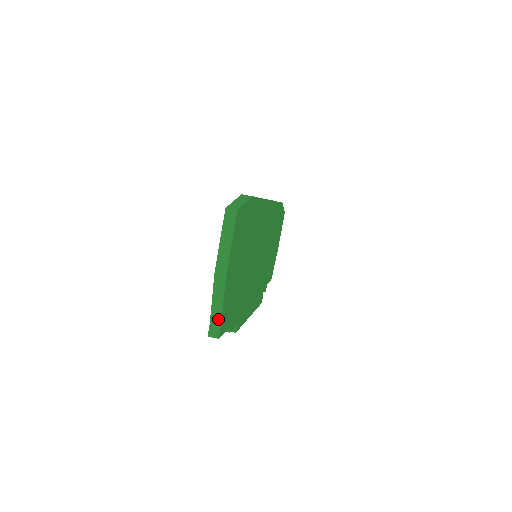
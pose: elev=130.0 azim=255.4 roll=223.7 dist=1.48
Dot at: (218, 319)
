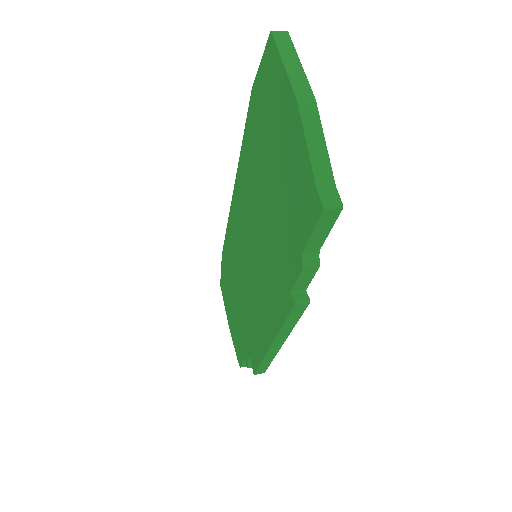
Dot at: (327, 175)
